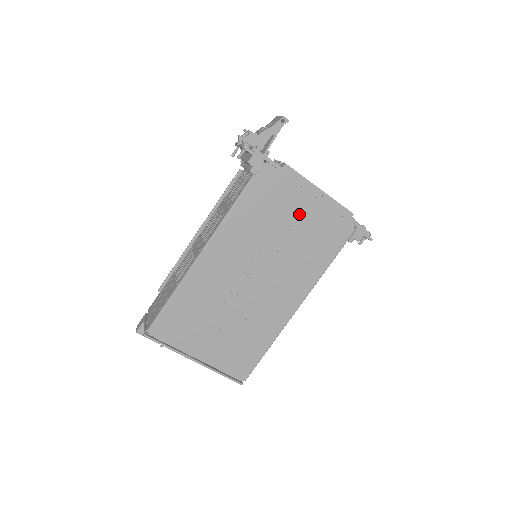
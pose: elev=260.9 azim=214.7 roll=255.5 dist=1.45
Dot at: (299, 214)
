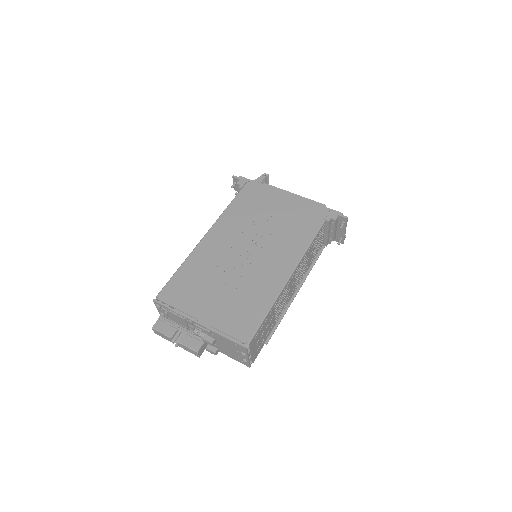
Dot at: (279, 207)
